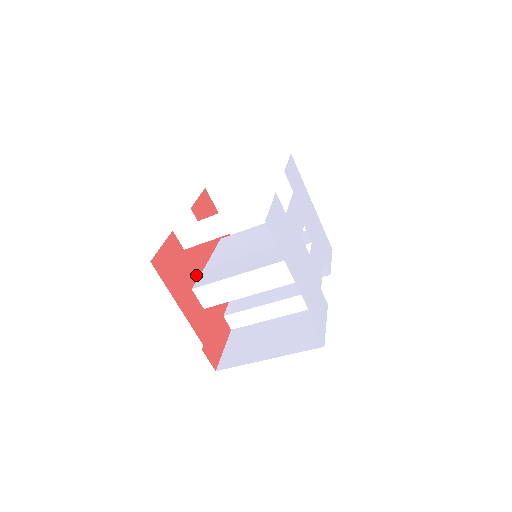
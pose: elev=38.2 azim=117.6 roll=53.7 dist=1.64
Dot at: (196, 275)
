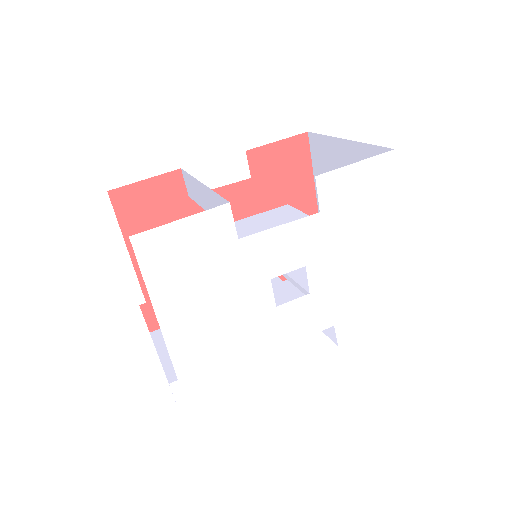
Dot at: occluded
